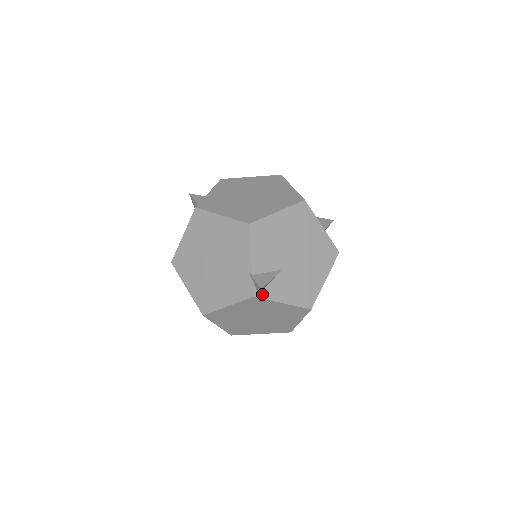
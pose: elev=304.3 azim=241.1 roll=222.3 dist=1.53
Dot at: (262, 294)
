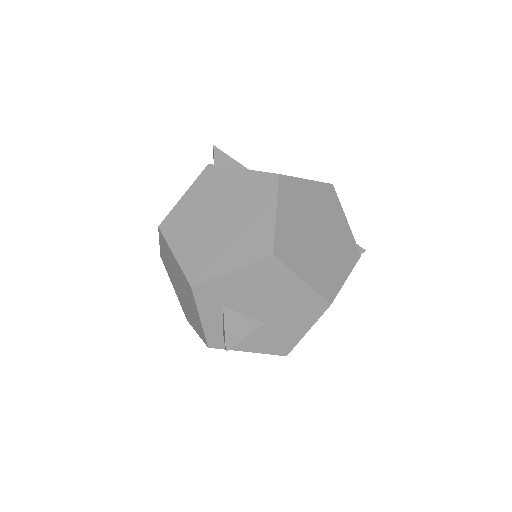
Dot at: (219, 166)
